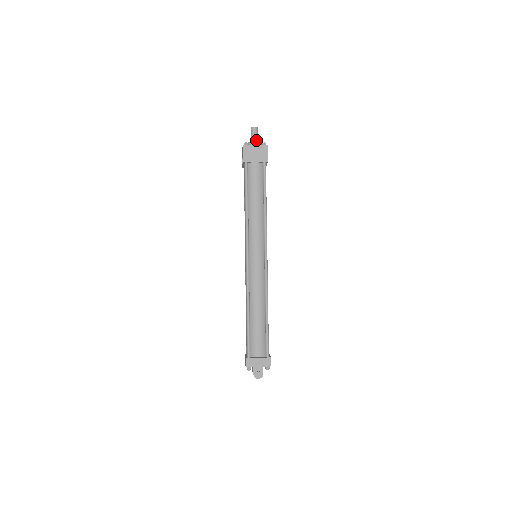
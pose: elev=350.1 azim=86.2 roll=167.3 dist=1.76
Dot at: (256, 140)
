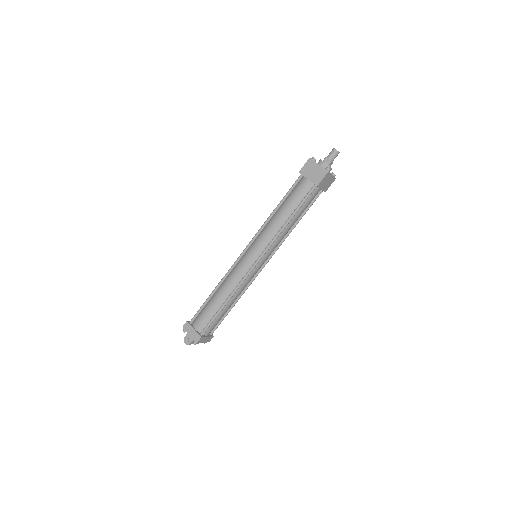
Dot at: (328, 162)
